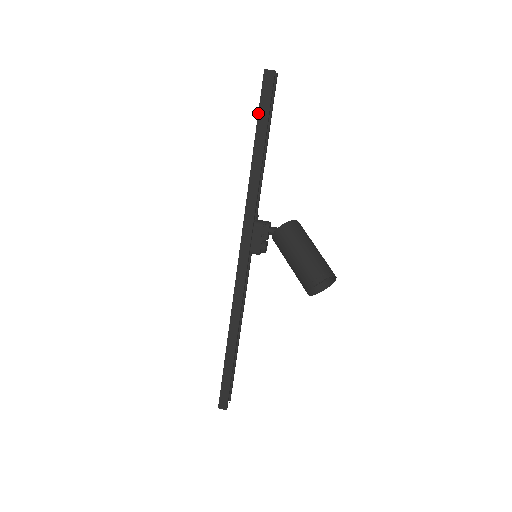
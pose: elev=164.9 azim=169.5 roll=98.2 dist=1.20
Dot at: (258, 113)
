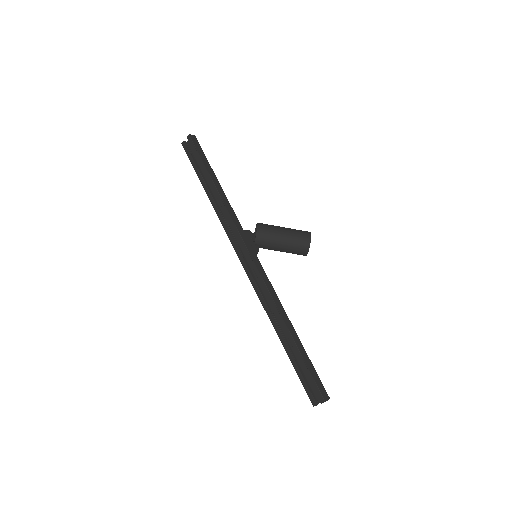
Dot at: (201, 159)
